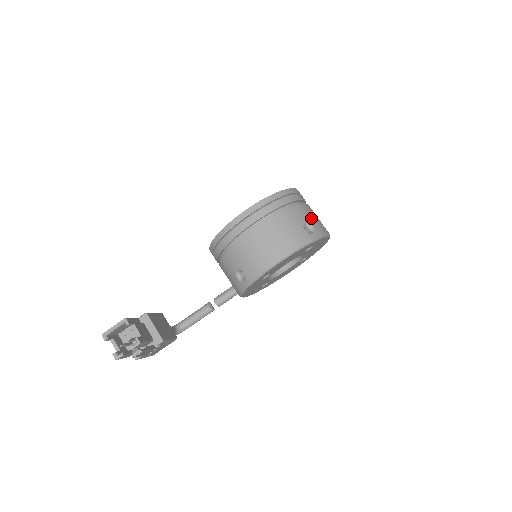
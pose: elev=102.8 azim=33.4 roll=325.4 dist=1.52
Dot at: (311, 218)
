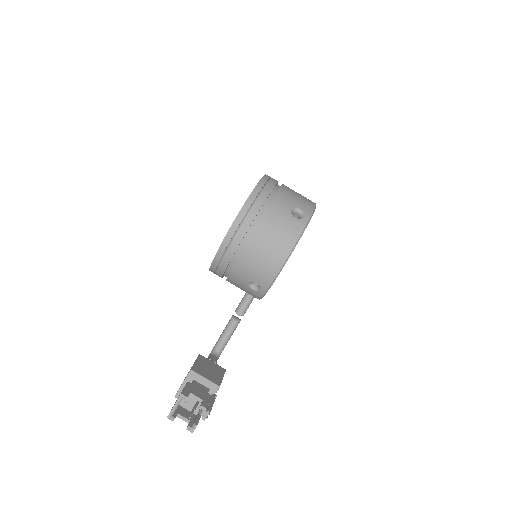
Dot at: (293, 200)
